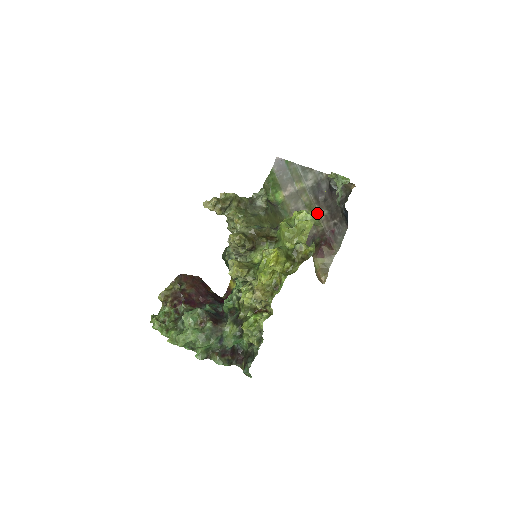
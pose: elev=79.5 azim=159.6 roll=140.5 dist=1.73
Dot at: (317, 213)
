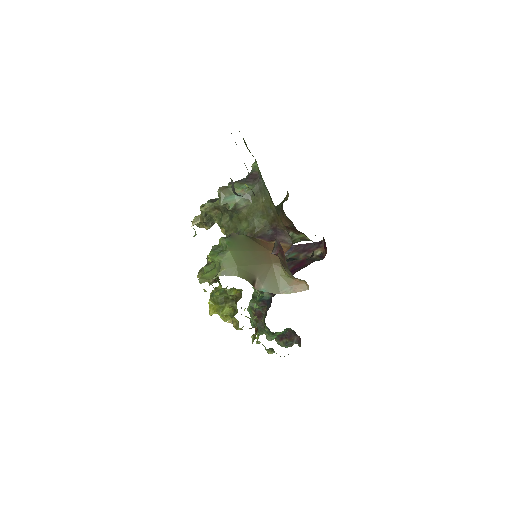
Dot at: occluded
